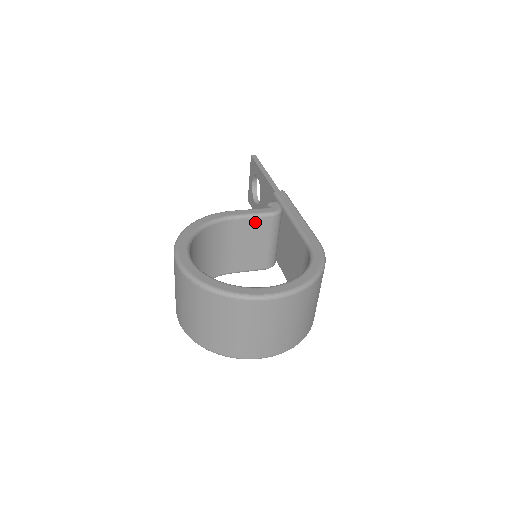
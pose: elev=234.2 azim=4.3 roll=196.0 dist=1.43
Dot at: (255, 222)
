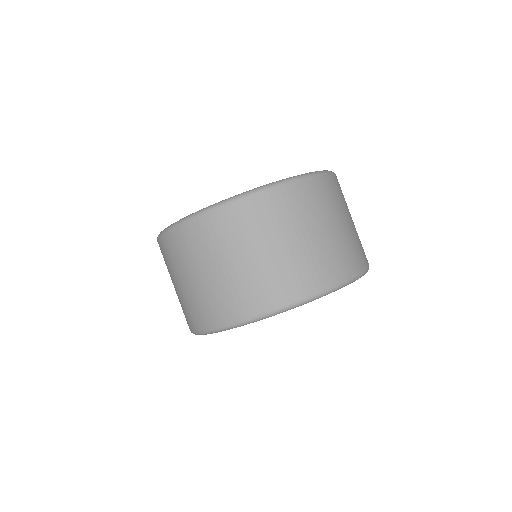
Dot at: occluded
